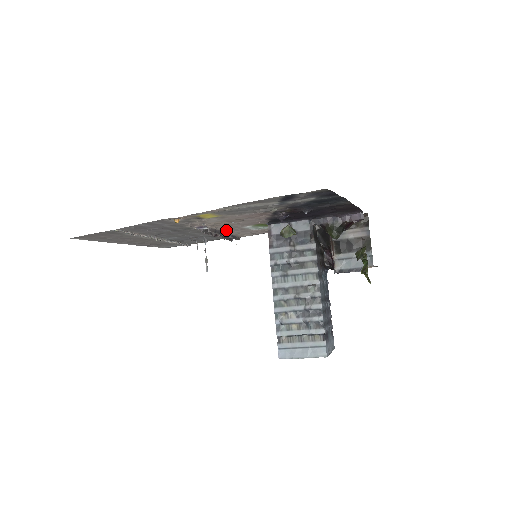
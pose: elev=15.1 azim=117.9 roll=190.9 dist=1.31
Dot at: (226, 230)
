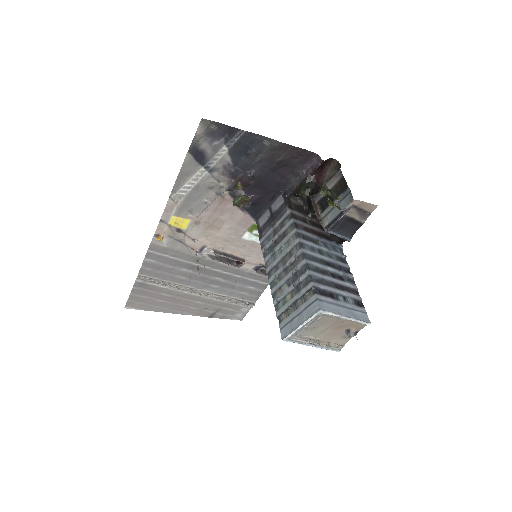
Dot at: (239, 253)
